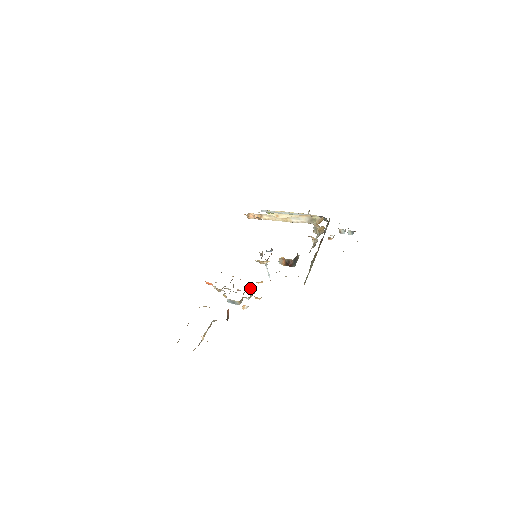
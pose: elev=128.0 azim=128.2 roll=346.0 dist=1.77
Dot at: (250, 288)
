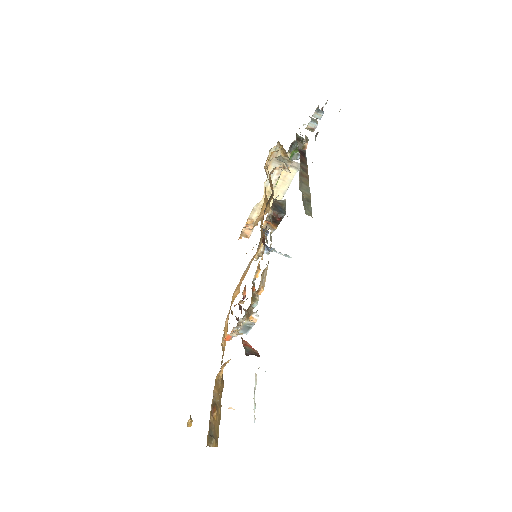
Dot at: occluded
